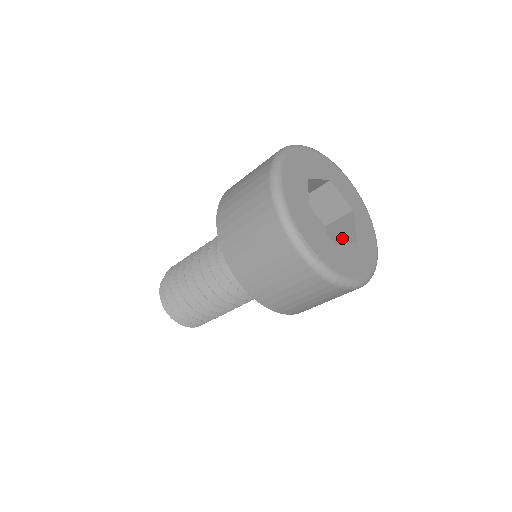
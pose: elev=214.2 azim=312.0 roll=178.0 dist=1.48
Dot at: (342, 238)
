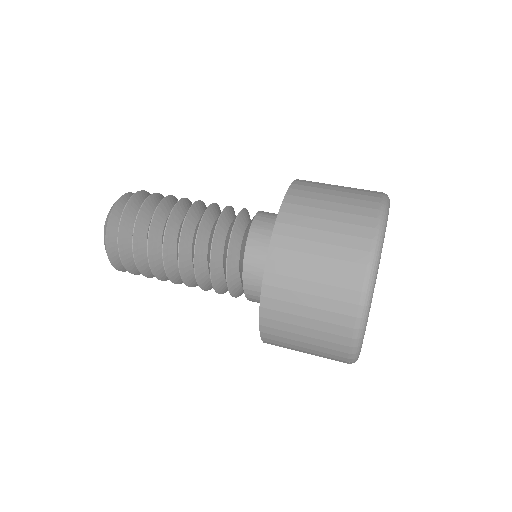
Dot at: occluded
